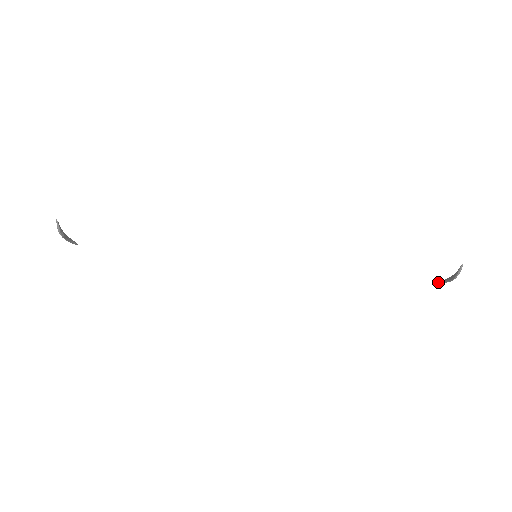
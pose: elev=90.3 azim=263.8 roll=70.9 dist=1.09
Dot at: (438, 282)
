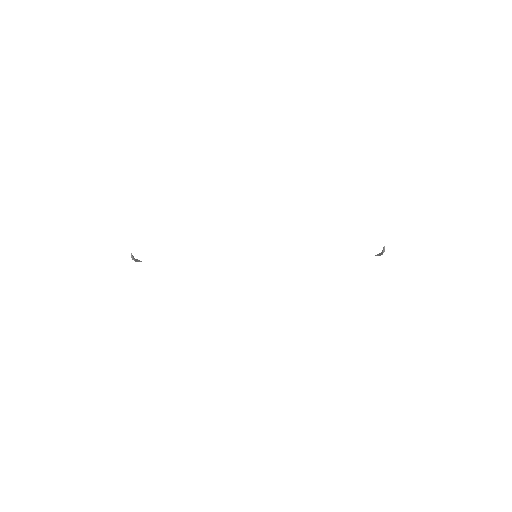
Dot at: (376, 255)
